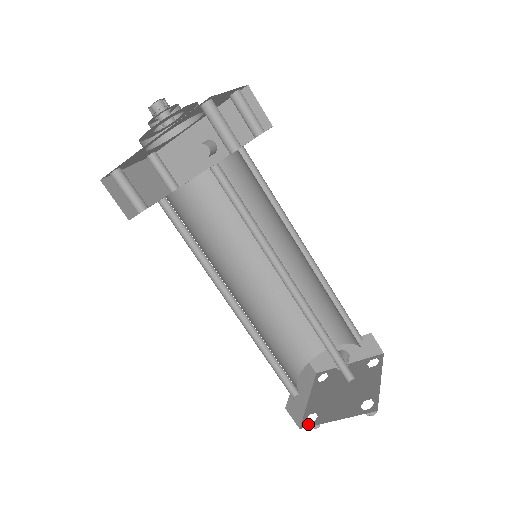
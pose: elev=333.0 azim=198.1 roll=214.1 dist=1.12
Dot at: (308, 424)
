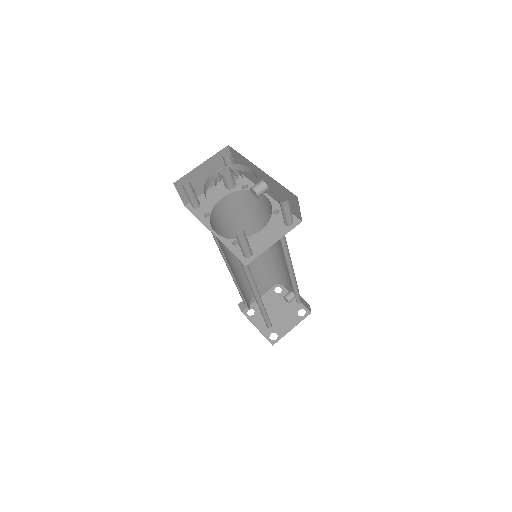
Dot at: (246, 314)
